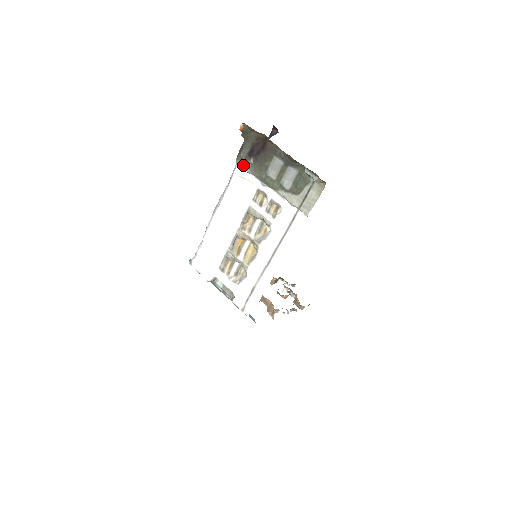
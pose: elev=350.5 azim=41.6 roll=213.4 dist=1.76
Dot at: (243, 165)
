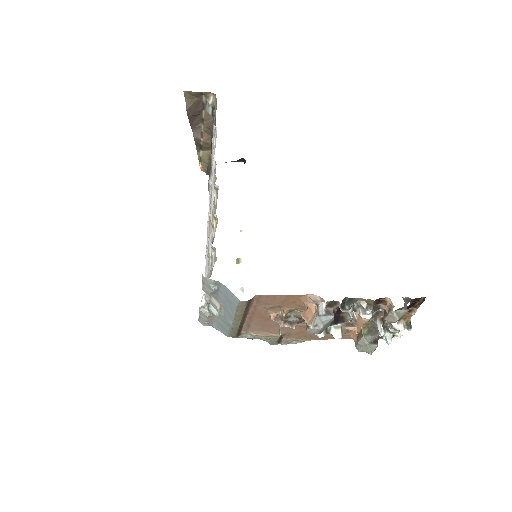
Dot at: (209, 186)
